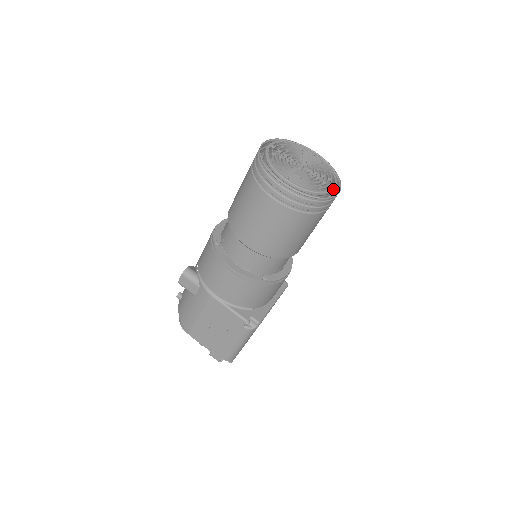
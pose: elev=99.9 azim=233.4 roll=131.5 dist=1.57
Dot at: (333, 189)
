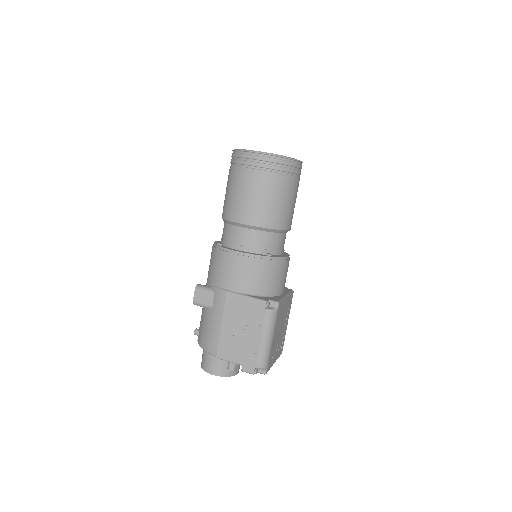
Dot at: occluded
